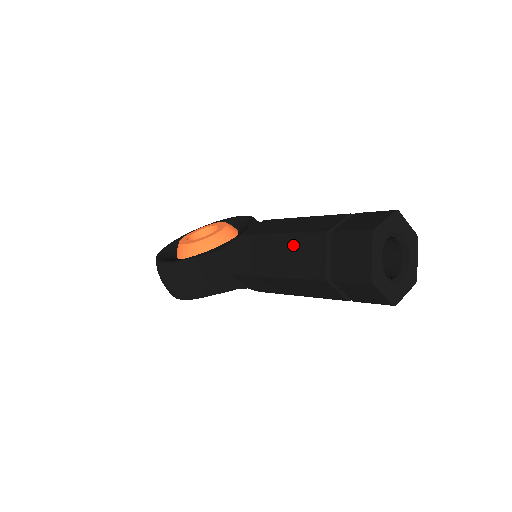
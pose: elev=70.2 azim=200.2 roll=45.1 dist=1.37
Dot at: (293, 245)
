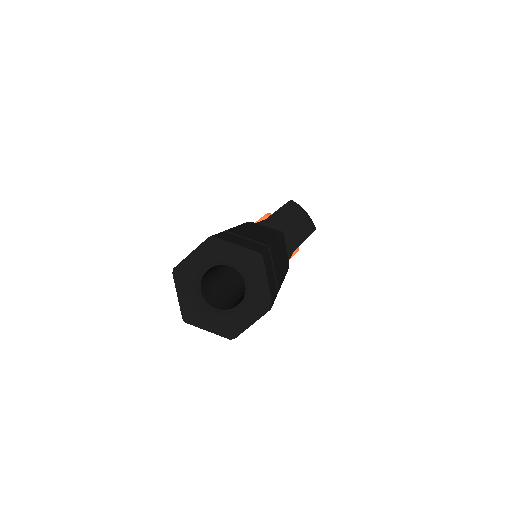
Dot at: occluded
